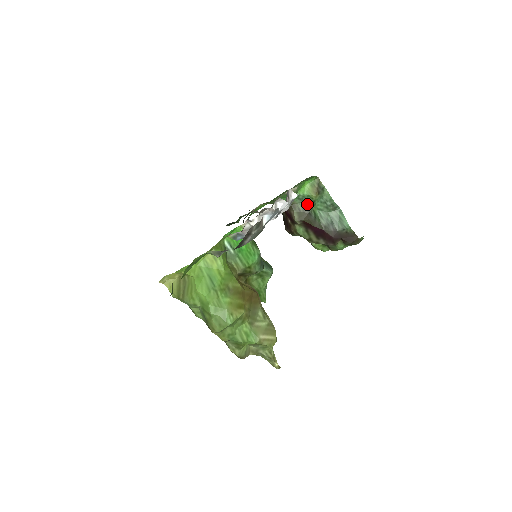
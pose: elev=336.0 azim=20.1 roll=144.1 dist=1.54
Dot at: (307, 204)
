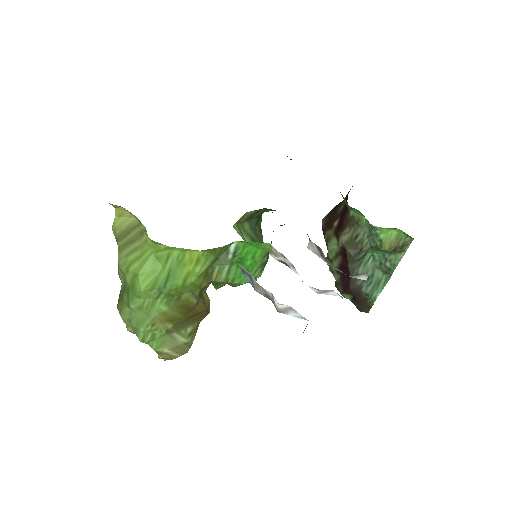
Dot at: (370, 242)
